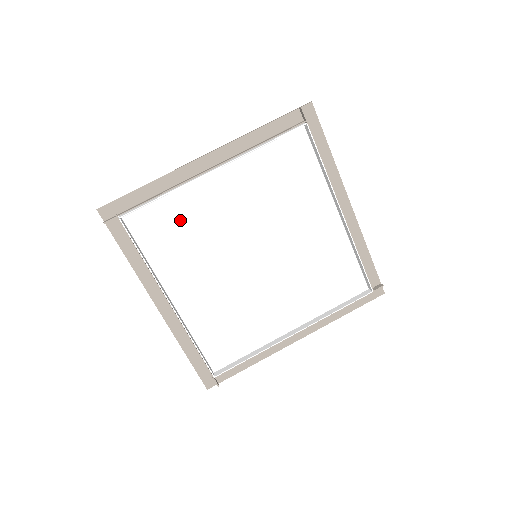
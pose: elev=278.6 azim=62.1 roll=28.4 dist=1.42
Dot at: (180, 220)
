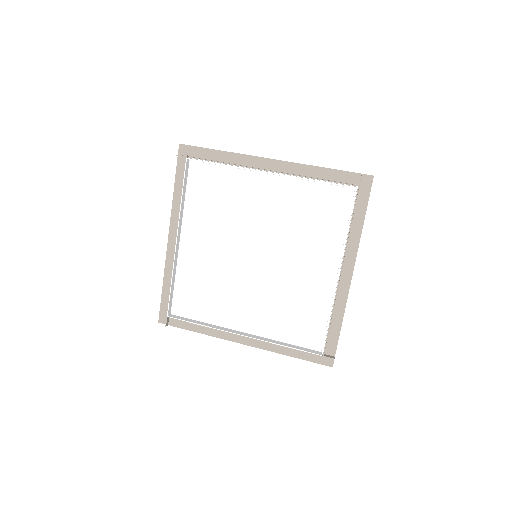
Dot at: (223, 190)
